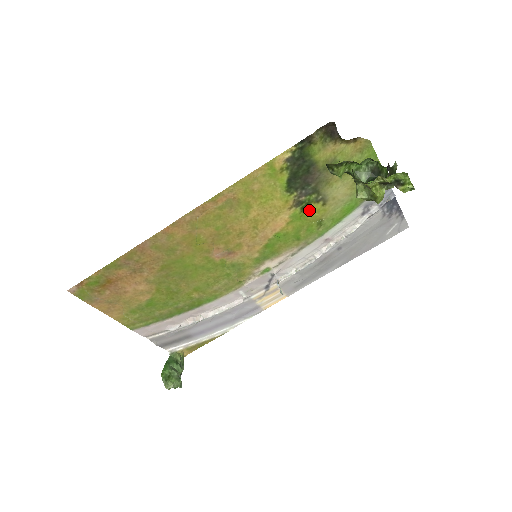
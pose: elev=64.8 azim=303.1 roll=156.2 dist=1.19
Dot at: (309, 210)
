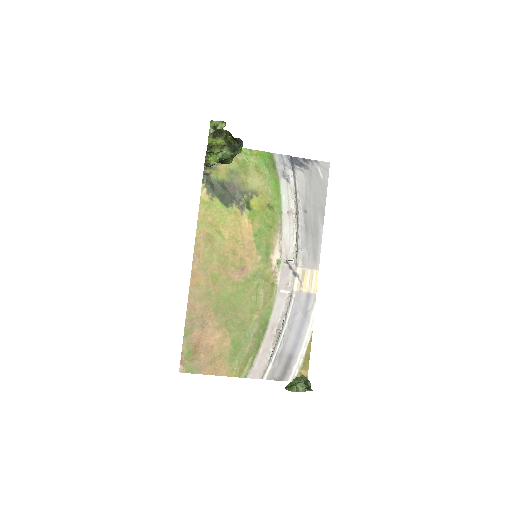
Dot at: (254, 206)
